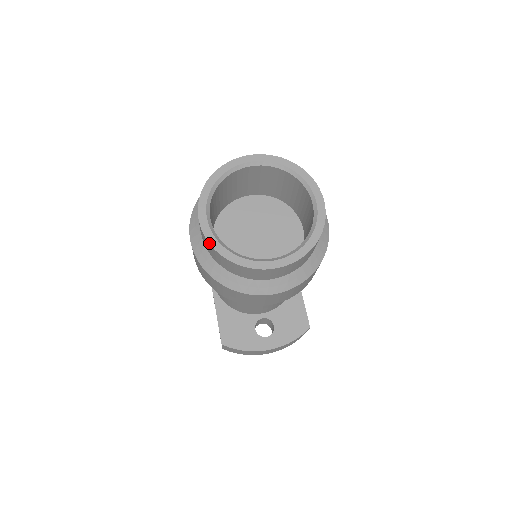
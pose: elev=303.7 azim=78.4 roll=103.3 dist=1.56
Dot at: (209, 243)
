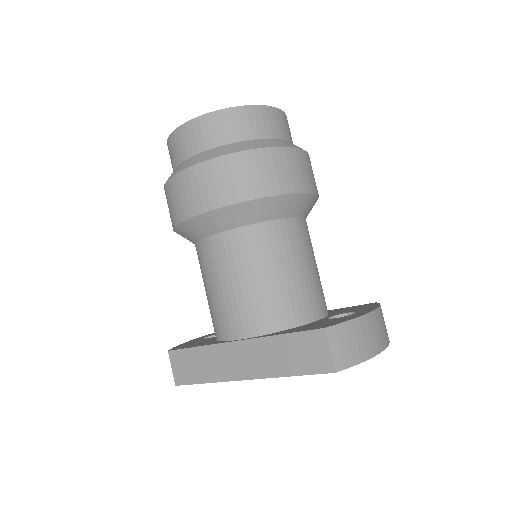
Dot at: (211, 112)
